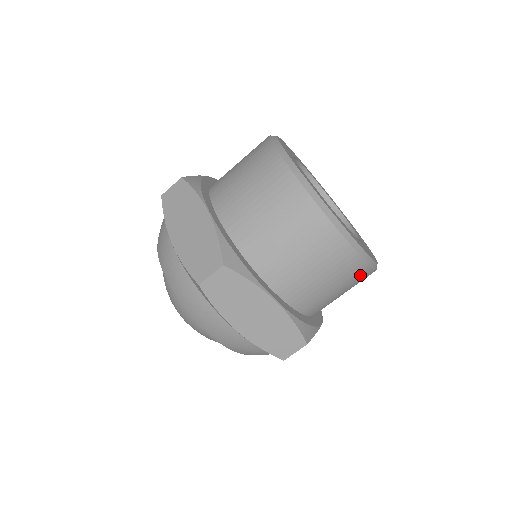
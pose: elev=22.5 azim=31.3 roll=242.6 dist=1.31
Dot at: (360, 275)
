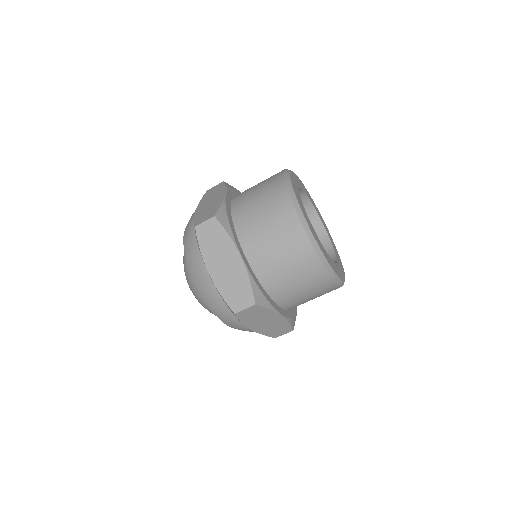
Dot at: (314, 270)
